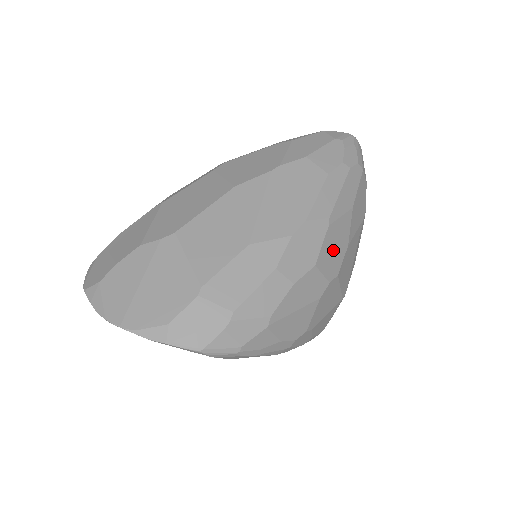
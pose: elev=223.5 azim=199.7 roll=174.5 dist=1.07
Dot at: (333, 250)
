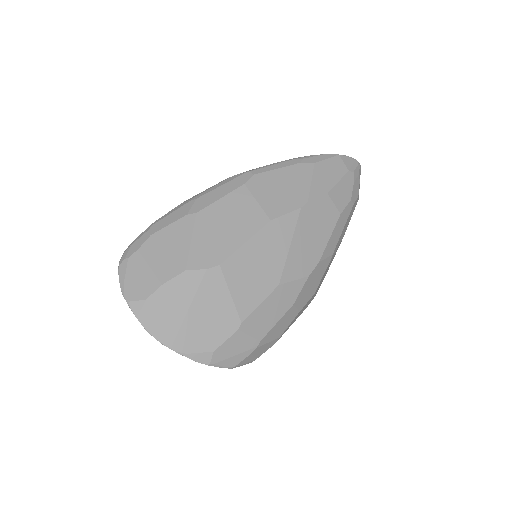
Dot at: occluded
